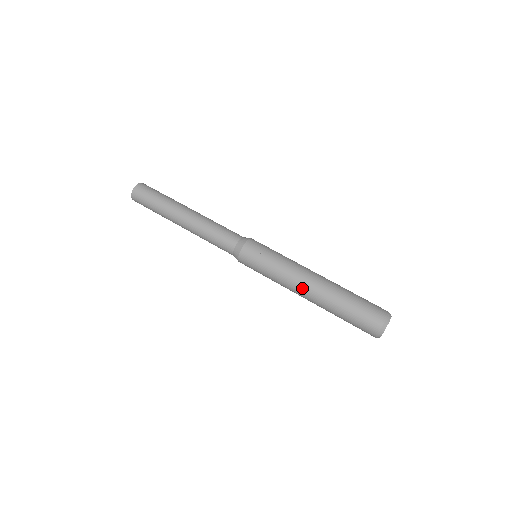
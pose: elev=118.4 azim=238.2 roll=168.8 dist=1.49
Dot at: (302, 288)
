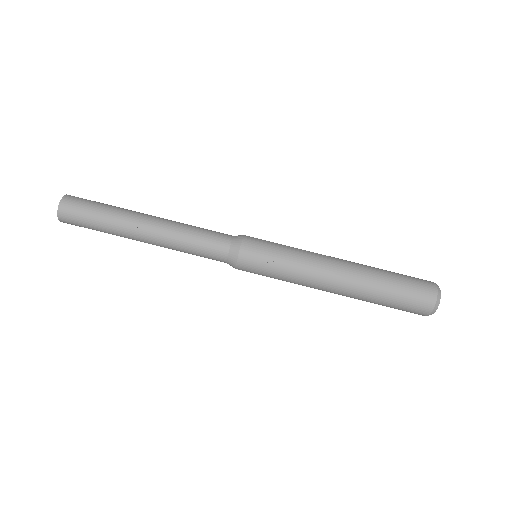
Dot at: (327, 289)
